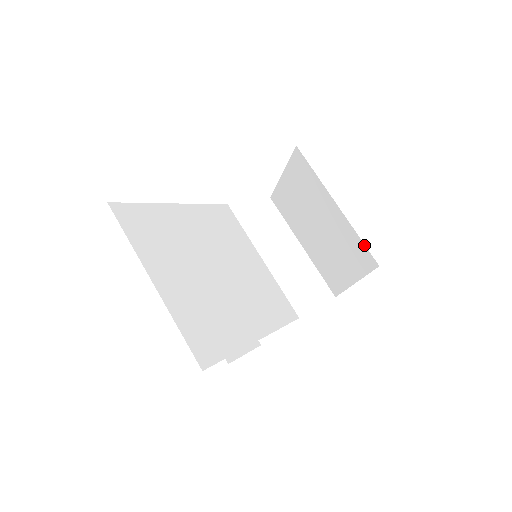
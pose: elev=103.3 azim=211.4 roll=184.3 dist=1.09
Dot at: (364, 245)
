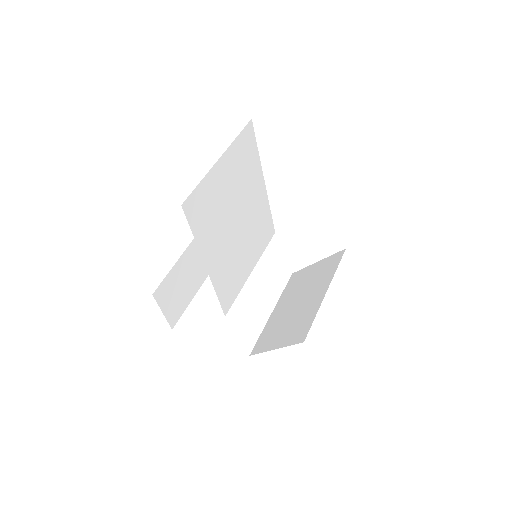
Dot at: occluded
